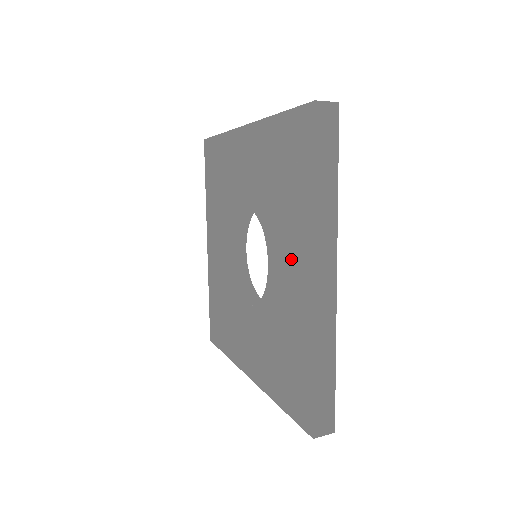
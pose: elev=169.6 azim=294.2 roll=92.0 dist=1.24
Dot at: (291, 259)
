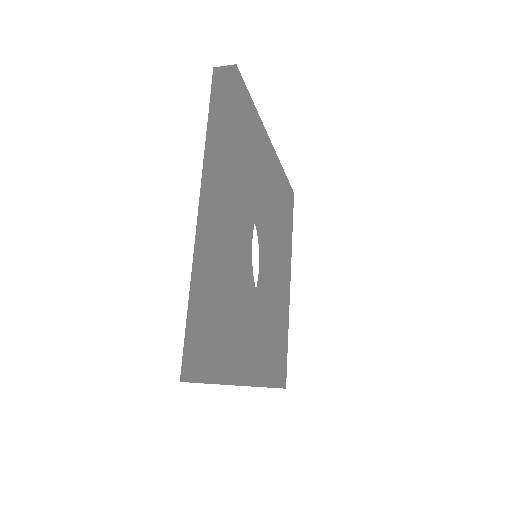
Dot at: occluded
